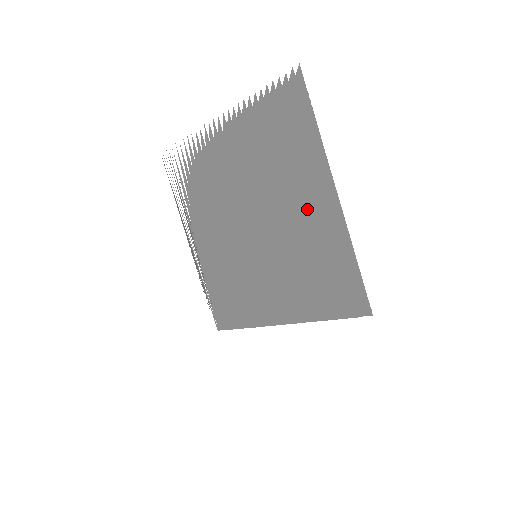
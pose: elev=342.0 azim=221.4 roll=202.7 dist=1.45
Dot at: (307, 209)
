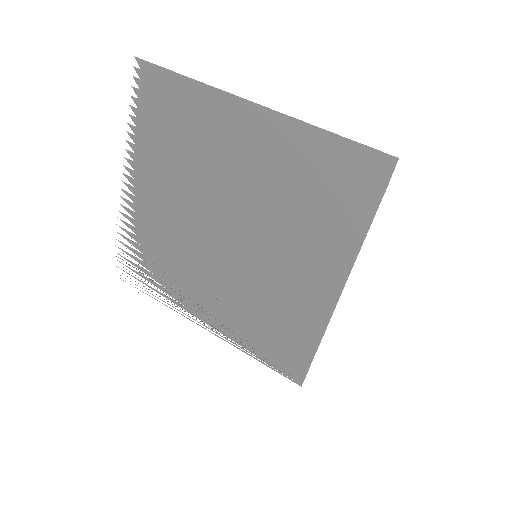
Dot at: (248, 151)
